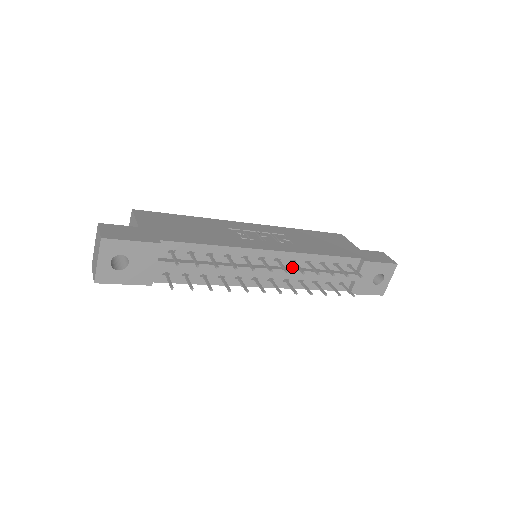
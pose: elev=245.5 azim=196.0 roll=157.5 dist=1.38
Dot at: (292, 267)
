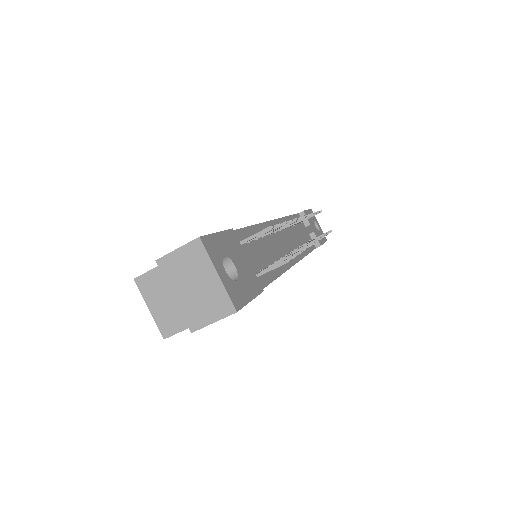
Dot at: occluded
